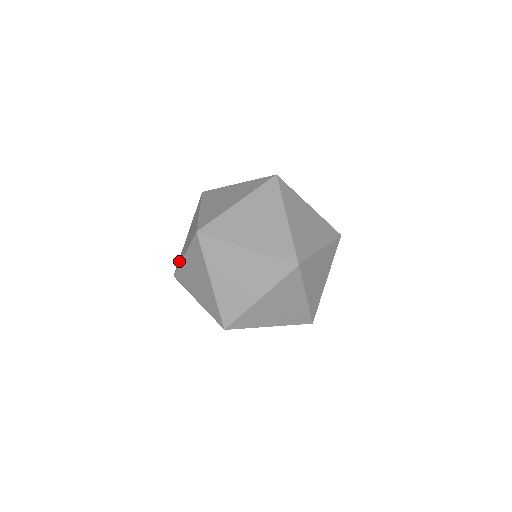
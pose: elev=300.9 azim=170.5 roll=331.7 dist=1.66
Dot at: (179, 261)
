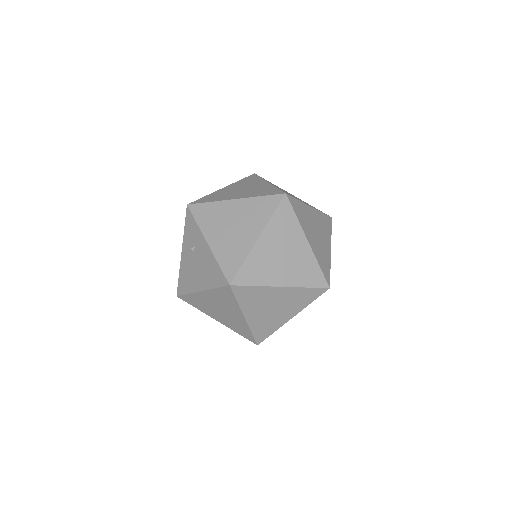
Dot at: occluded
